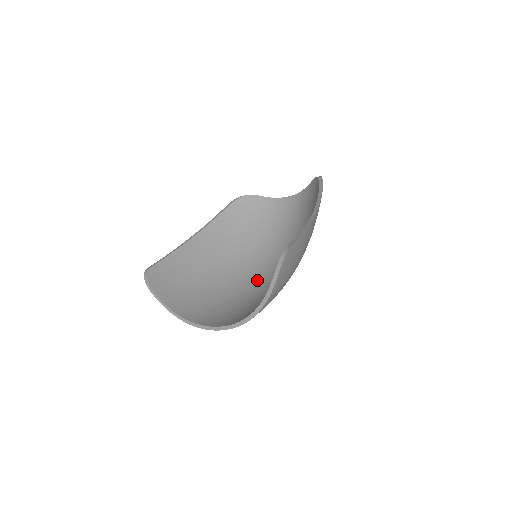
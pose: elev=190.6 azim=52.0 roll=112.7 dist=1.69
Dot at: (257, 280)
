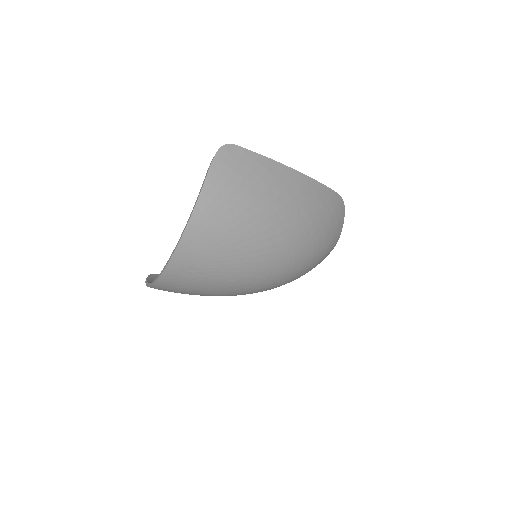
Dot at: occluded
